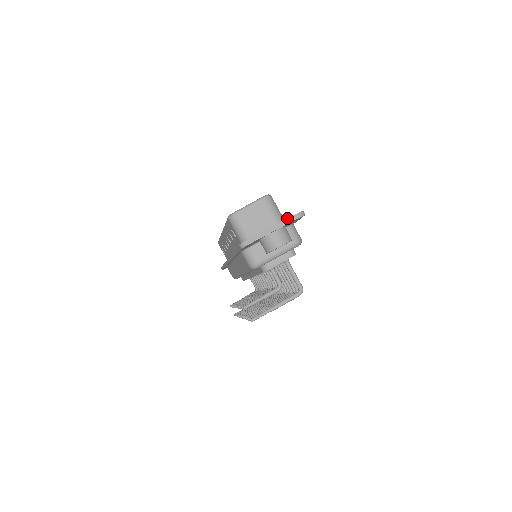
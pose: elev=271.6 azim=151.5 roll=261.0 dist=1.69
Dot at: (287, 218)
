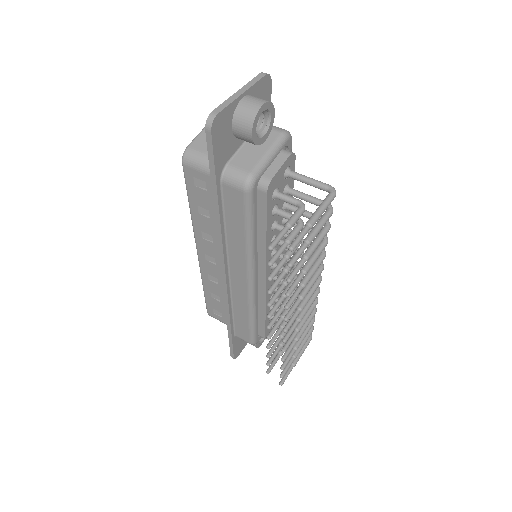
Dot at: occluded
